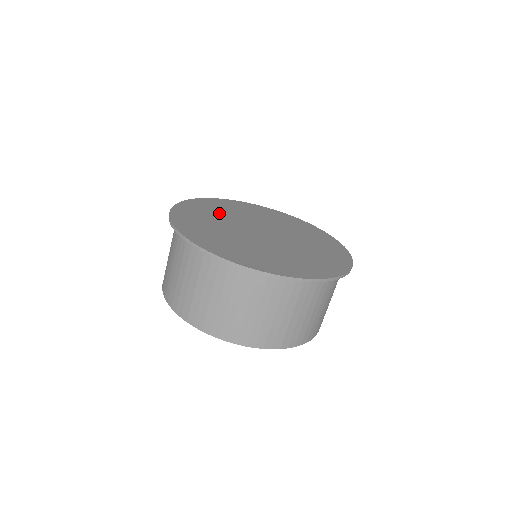
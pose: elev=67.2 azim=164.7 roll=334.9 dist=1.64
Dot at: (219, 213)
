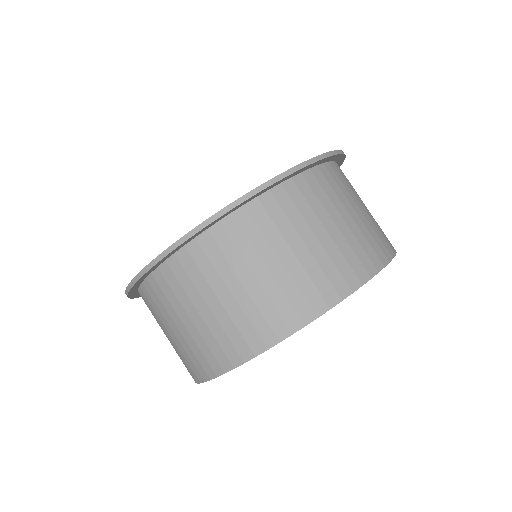
Dot at: occluded
